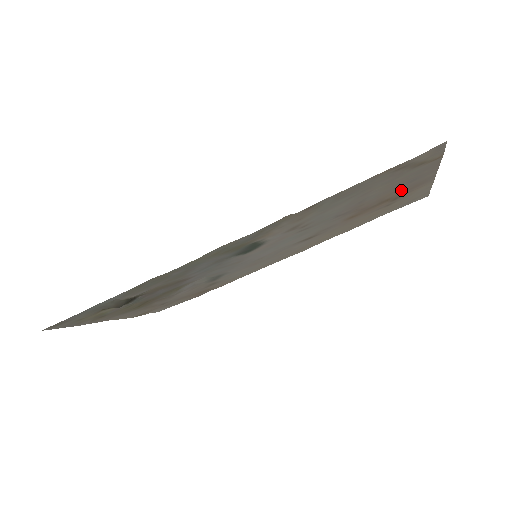
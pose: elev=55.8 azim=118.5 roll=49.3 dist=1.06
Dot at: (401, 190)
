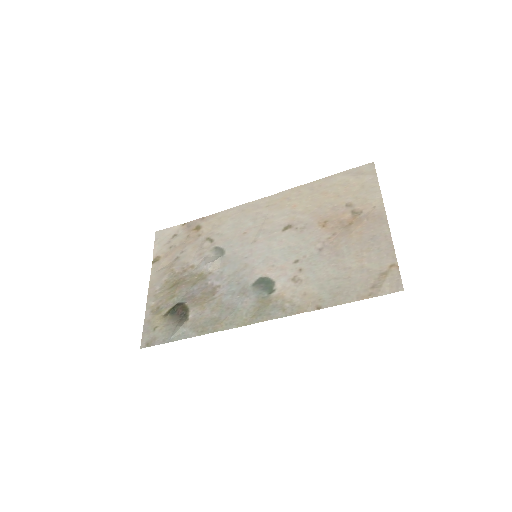
Dot at: (362, 227)
